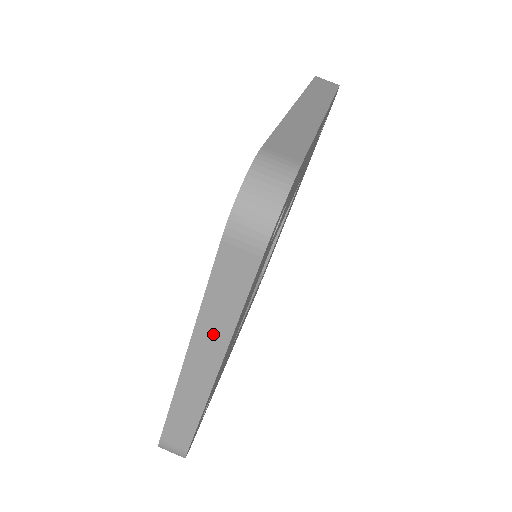
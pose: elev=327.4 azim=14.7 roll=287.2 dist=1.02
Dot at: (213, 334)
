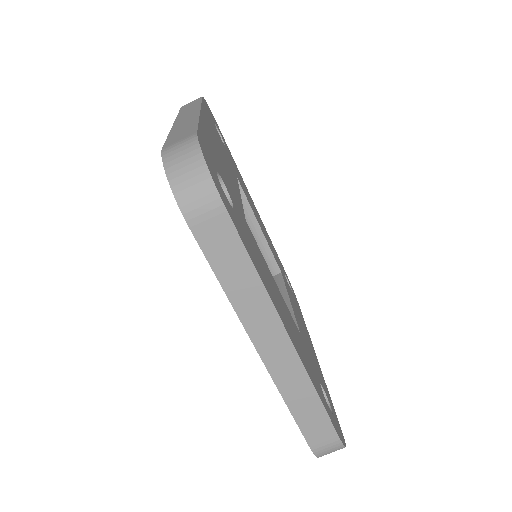
Dot at: (256, 309)
